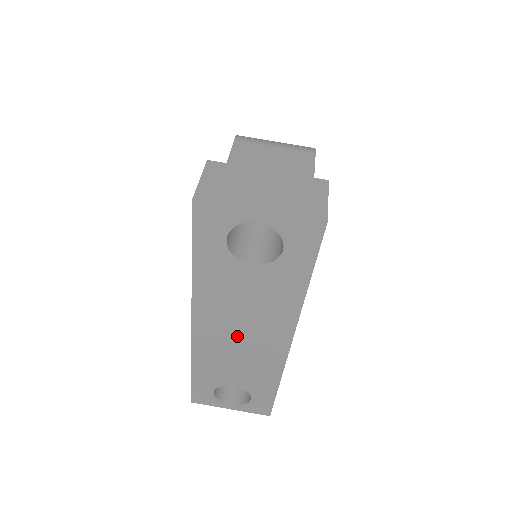
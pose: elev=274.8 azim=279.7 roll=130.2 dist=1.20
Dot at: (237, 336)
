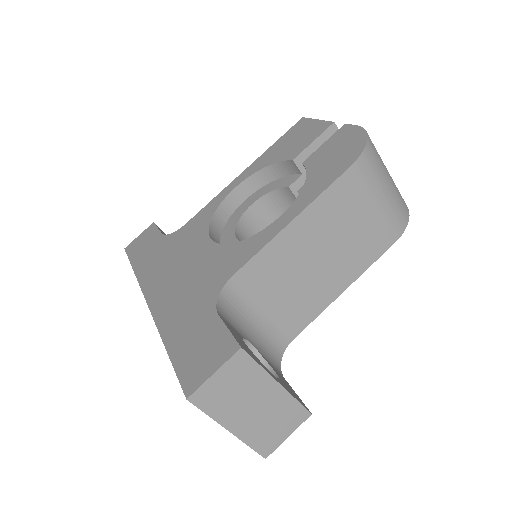
Dot at: occluded
